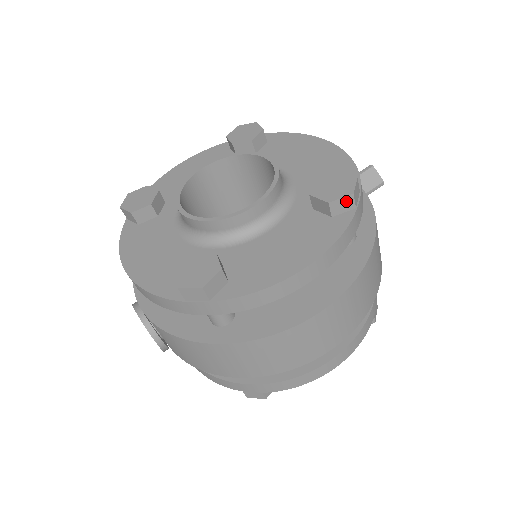
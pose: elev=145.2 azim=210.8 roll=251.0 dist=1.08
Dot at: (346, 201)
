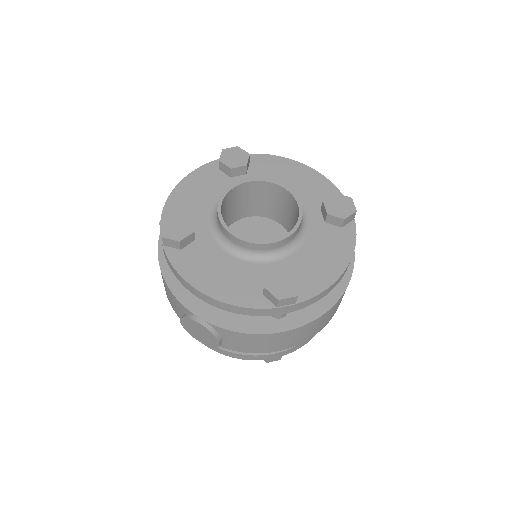
Dot at: (352, 216)
